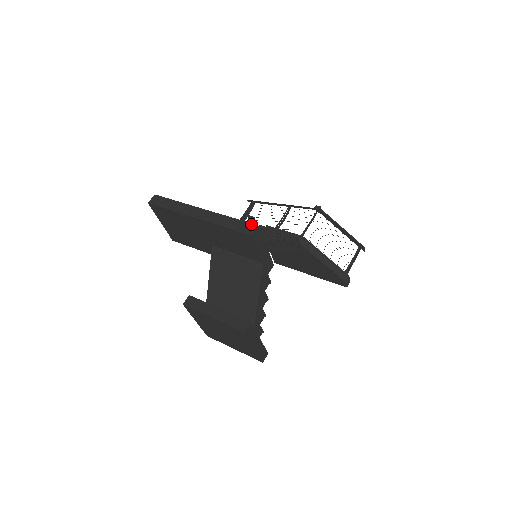
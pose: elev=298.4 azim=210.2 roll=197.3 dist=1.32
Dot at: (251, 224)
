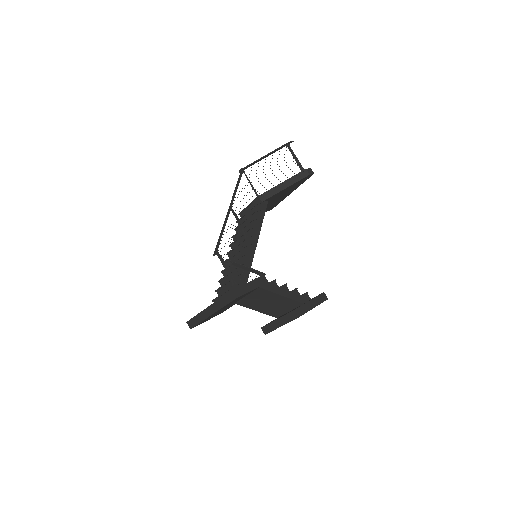
Dot at: (229, 293)
